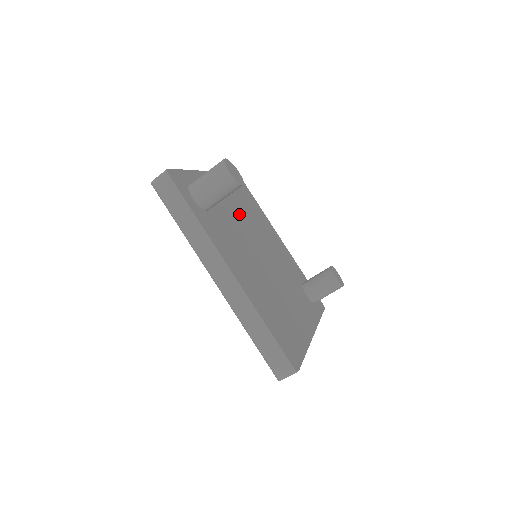
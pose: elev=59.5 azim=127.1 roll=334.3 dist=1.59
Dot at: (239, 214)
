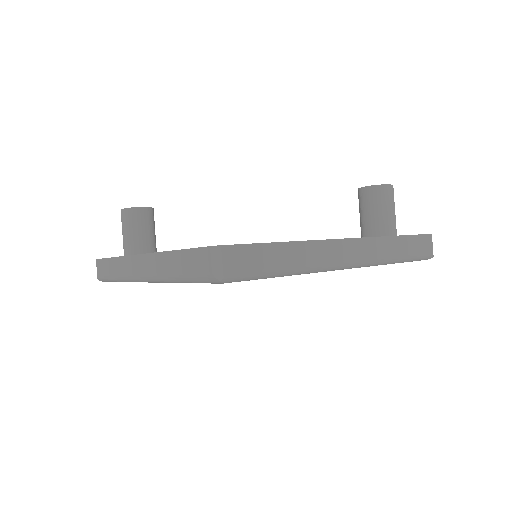
Dot at: occluded
